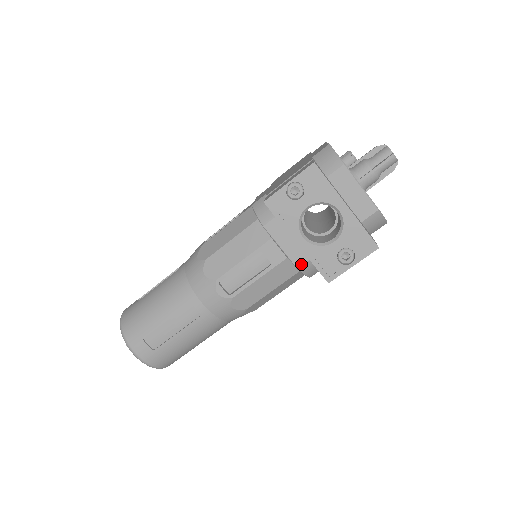
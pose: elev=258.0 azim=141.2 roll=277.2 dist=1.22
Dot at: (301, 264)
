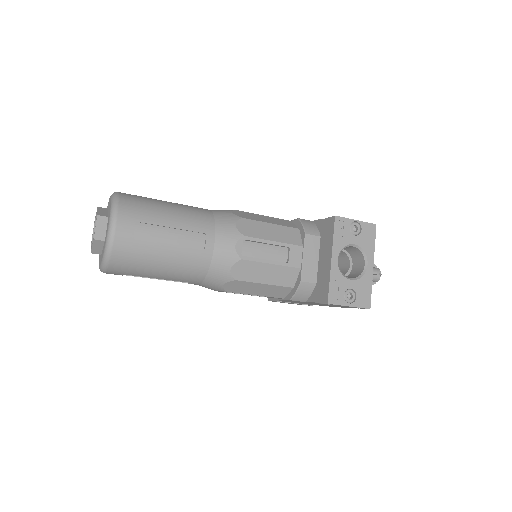
Dot at: (306, 281)
